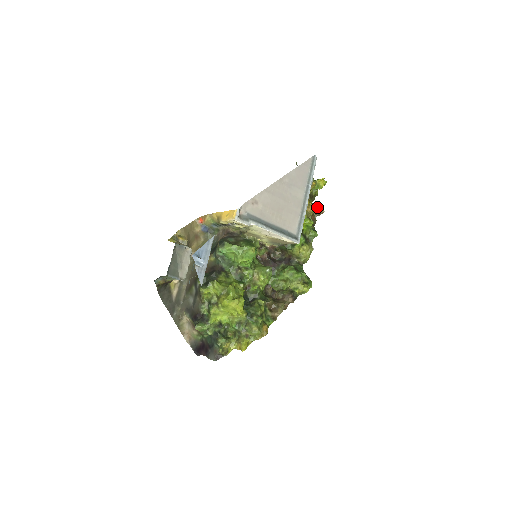
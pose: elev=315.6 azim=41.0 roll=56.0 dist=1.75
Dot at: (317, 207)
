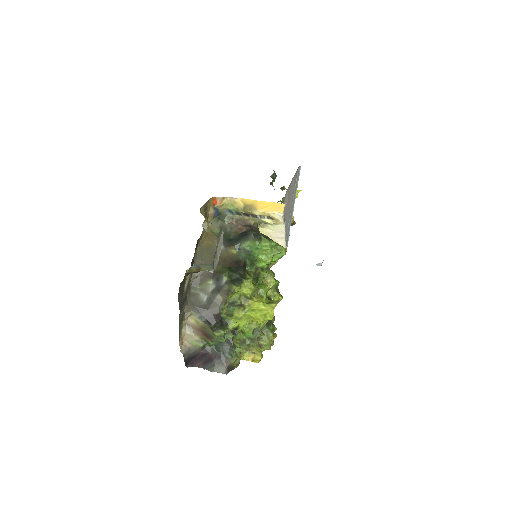
Dot at: occluded
